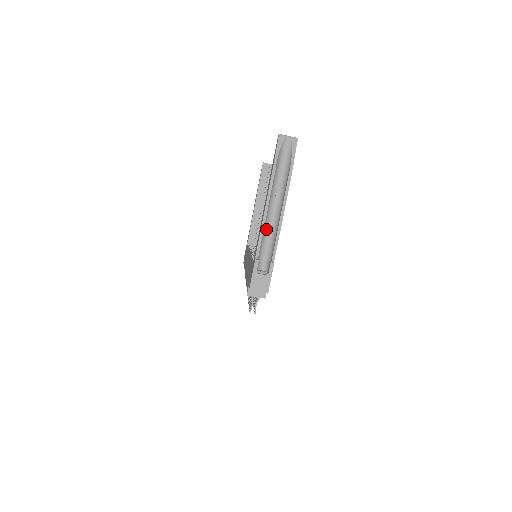
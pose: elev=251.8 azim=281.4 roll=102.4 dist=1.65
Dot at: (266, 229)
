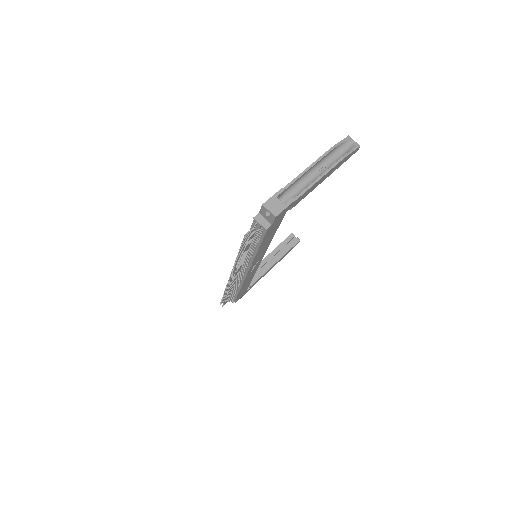
Dot at: (302, 181)
